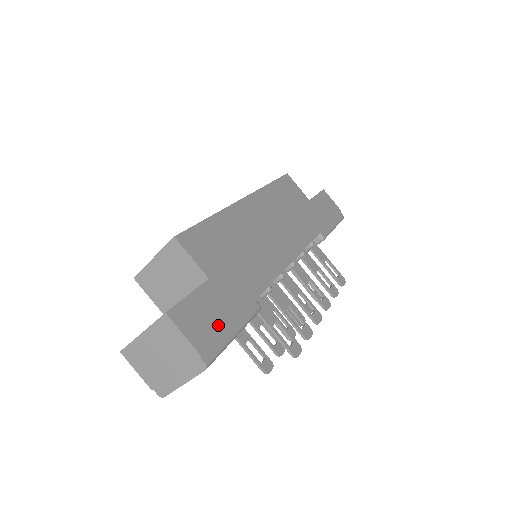
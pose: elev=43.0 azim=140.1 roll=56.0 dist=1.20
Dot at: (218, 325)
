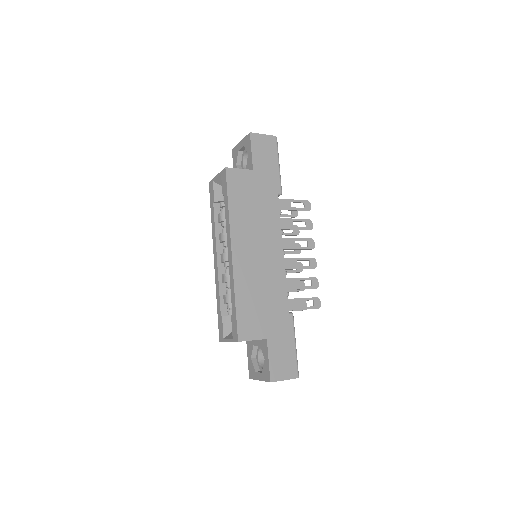
Dot at: (288, 356)
